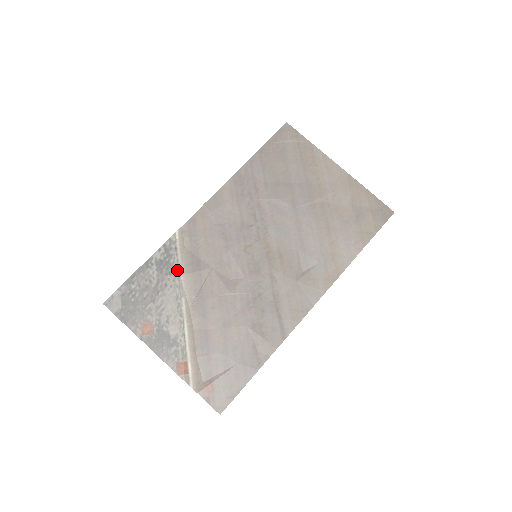
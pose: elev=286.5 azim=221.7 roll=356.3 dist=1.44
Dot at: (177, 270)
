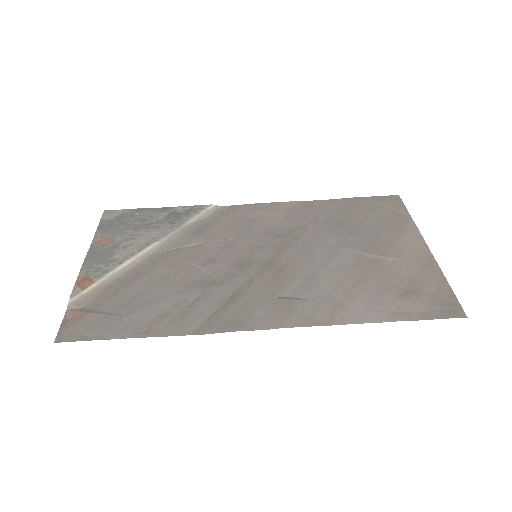
Dot at: (180, 224)
